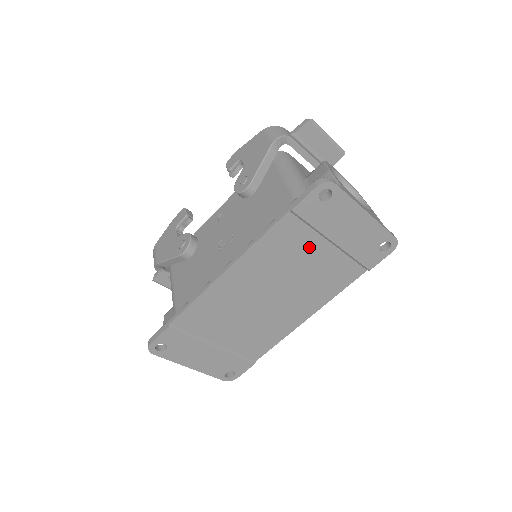
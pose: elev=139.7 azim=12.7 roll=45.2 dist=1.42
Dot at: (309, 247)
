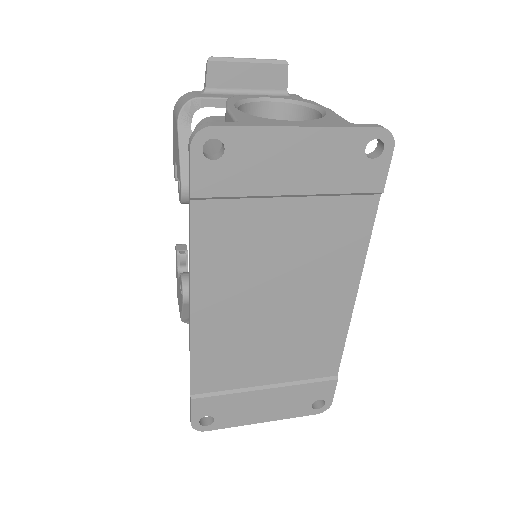
Dot at: (265, 221)
